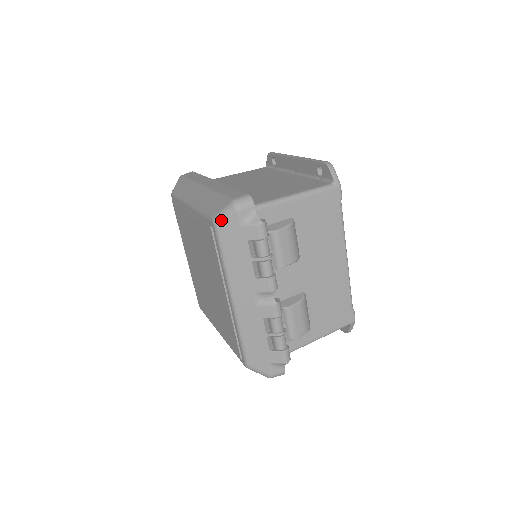
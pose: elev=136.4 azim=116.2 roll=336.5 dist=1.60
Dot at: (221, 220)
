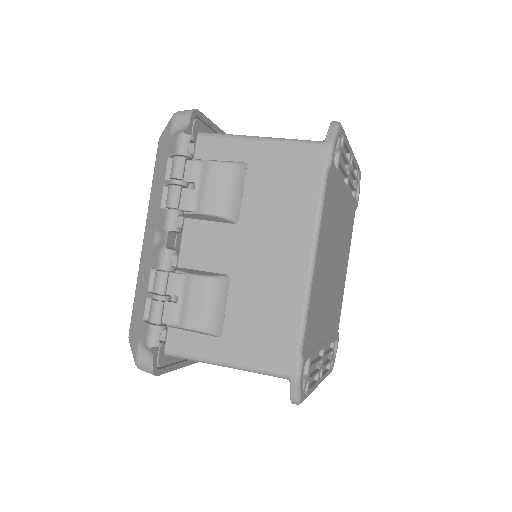
Dot at: (163, 132)
